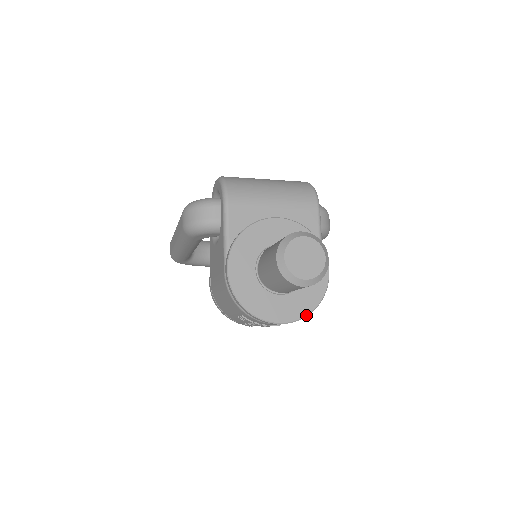
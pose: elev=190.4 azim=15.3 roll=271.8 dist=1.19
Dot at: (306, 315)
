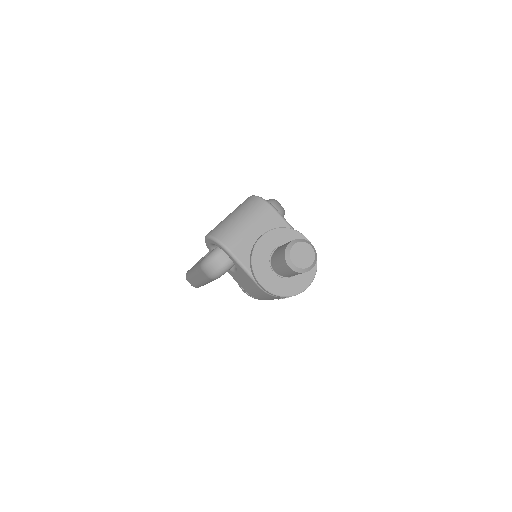
Dot at: (315, 273)
